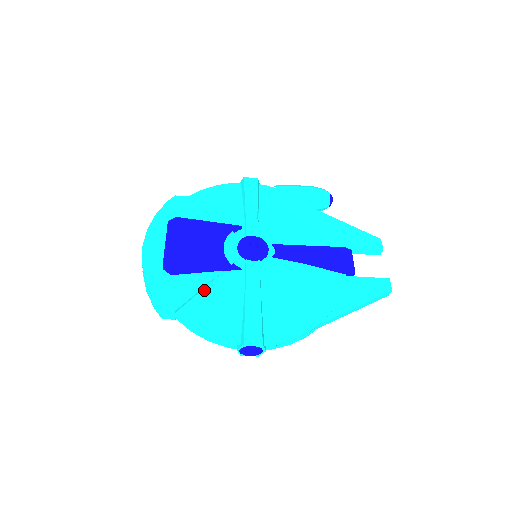
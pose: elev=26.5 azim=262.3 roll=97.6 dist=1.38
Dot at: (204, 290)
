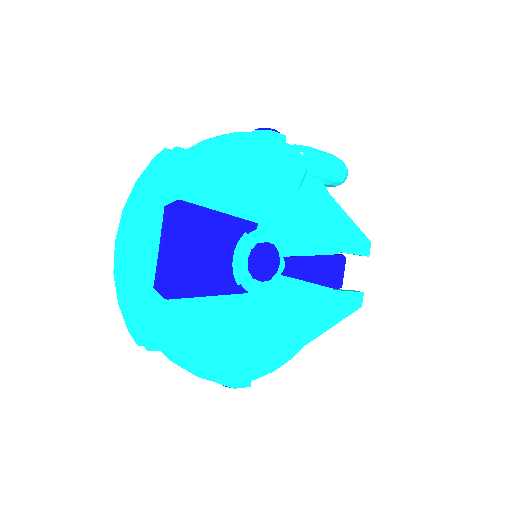
Dot at: (201, 320)
